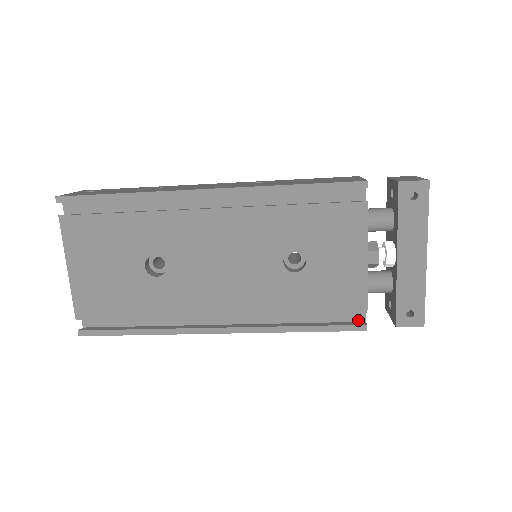
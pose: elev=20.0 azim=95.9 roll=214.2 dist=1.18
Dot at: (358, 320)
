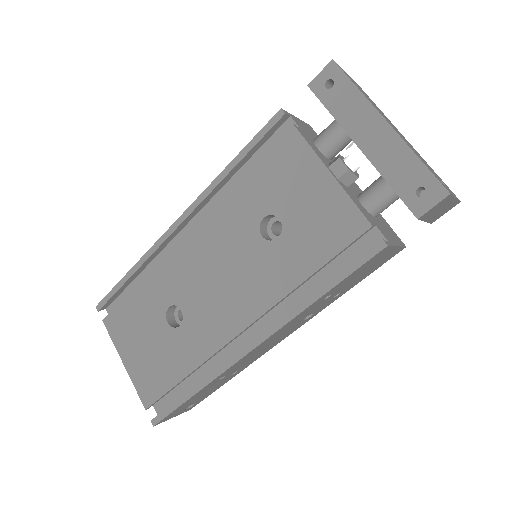
Dot at: occluded
